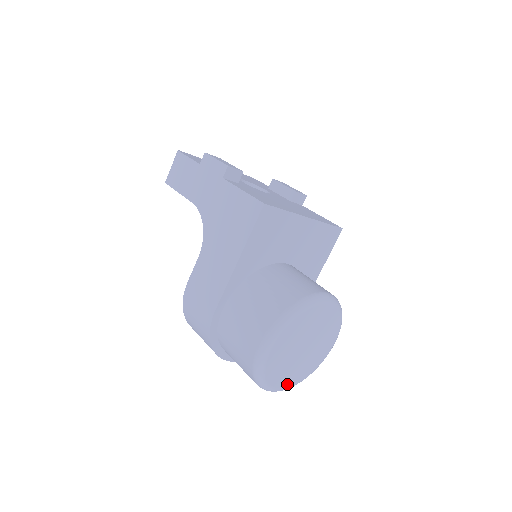
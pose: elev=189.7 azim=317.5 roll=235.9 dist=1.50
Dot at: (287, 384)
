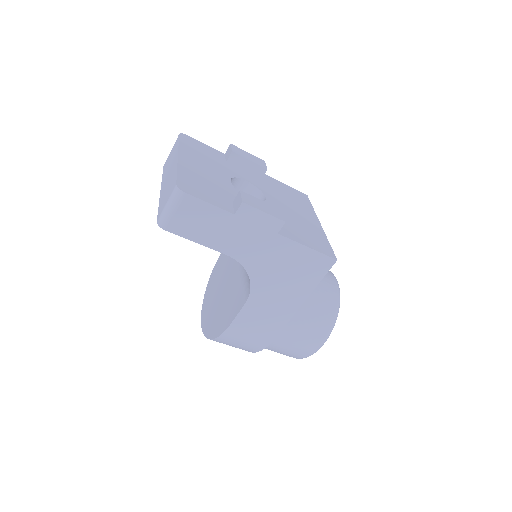
Dot at: occluded
